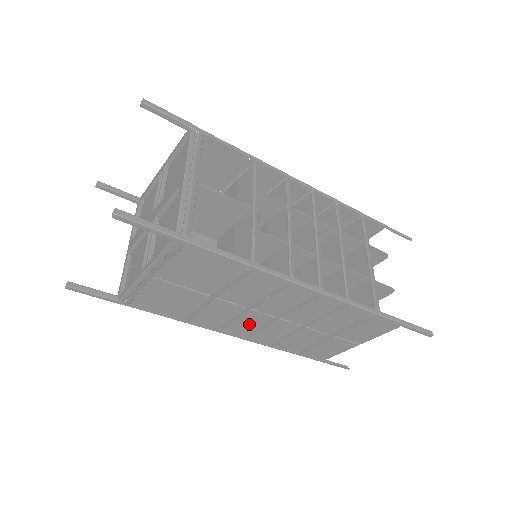
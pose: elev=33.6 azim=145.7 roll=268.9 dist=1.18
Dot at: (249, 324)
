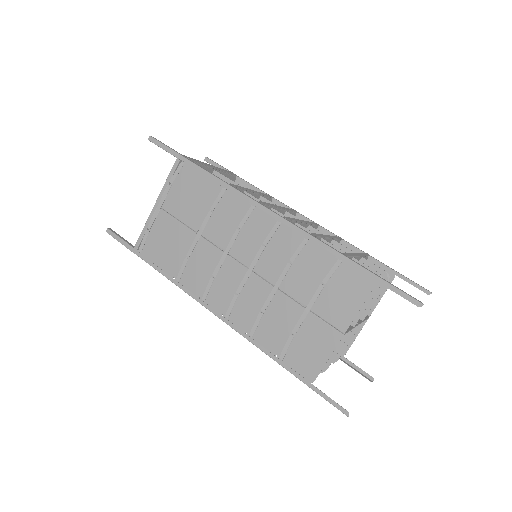
Dot at: (227, 286)
